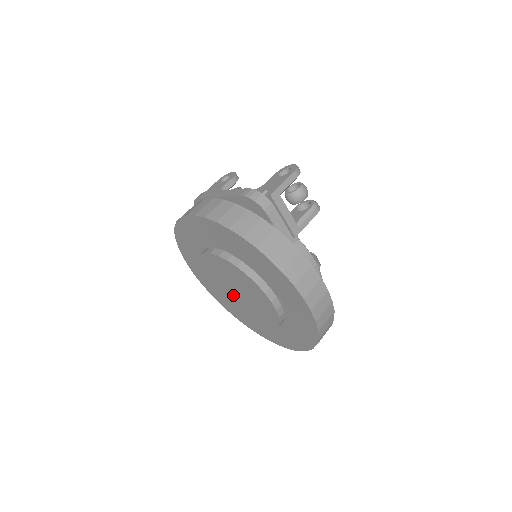
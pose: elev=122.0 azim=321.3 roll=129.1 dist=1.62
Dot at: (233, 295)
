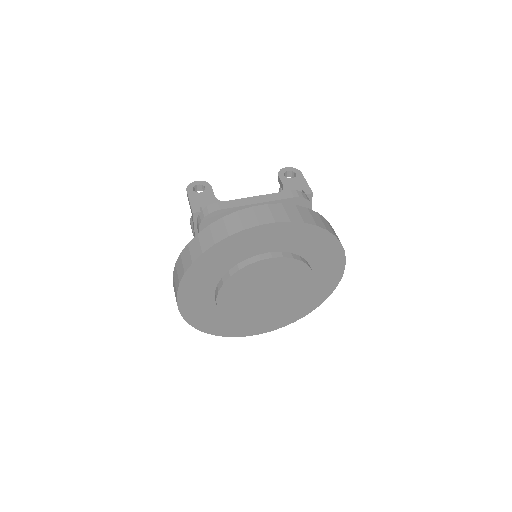
Dot at: (255, 298)
